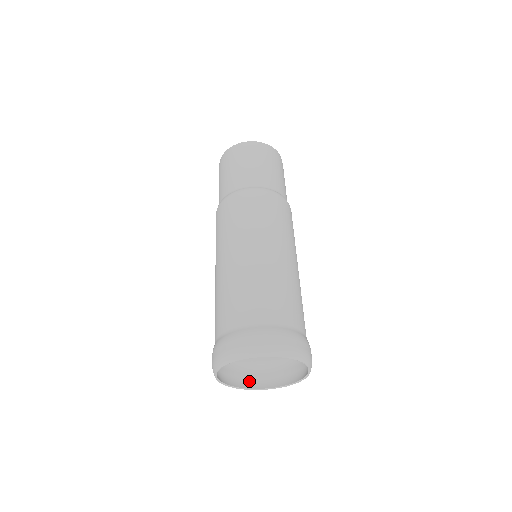
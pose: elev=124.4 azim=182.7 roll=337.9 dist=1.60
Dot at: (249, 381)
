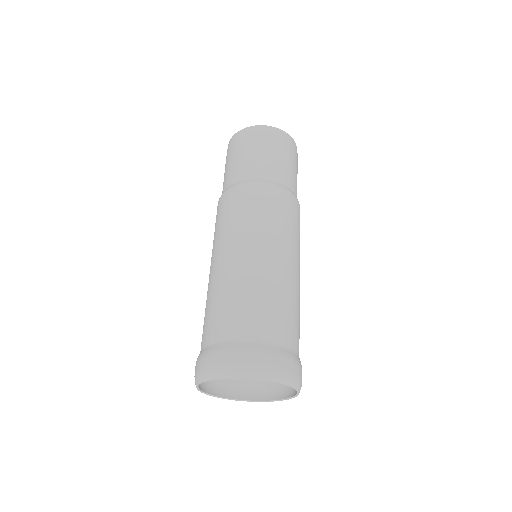
Dot at: (231, 390)
